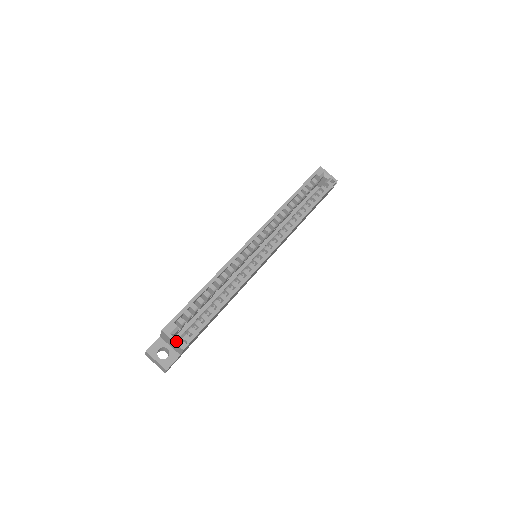
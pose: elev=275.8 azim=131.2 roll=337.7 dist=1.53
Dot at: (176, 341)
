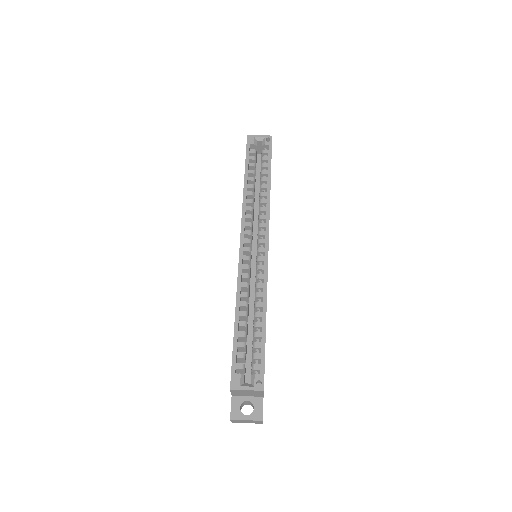
Dot at: (251, 388)
